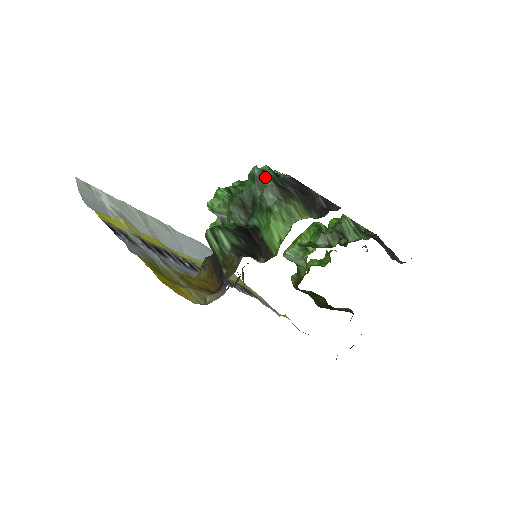
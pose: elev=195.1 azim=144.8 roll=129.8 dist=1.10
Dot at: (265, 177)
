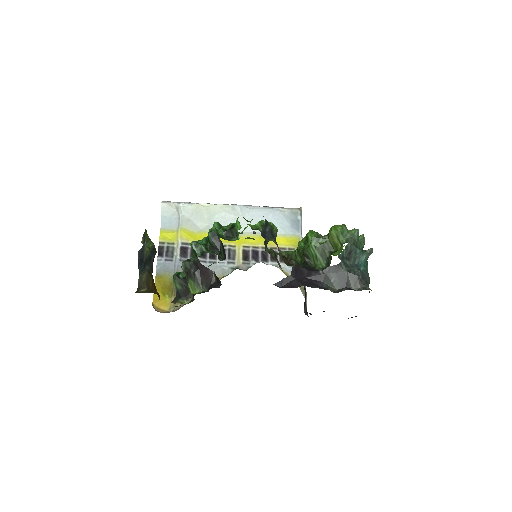
Dot at: (208, 241)
